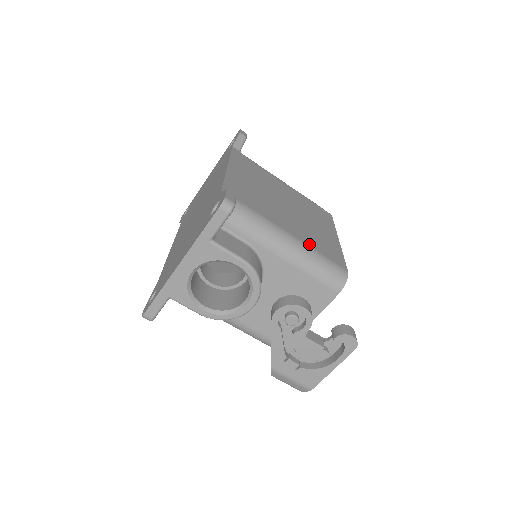
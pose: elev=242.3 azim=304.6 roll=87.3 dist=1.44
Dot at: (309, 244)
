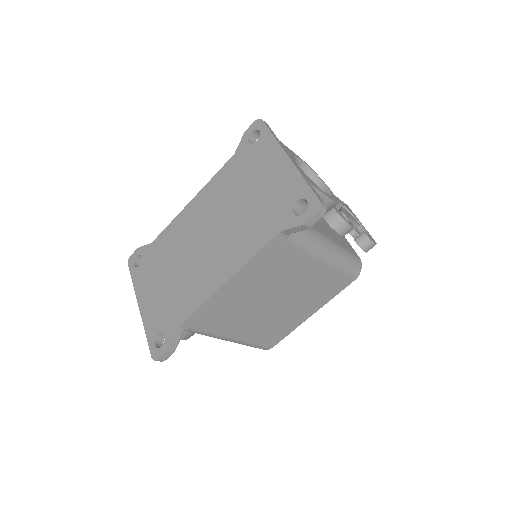
Dot at: (249, 339)
